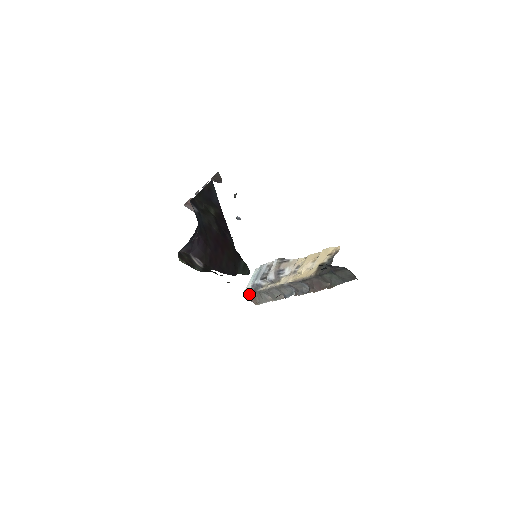
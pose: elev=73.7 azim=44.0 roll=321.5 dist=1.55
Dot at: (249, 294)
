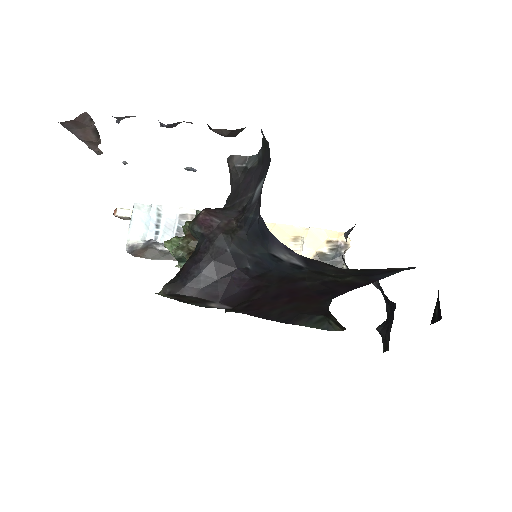
Dot at: (136, 249)
